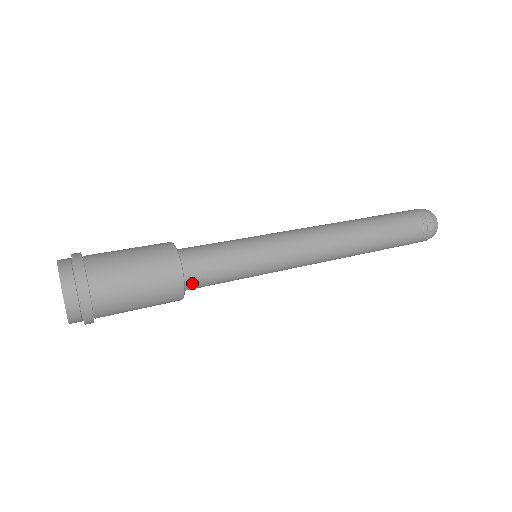
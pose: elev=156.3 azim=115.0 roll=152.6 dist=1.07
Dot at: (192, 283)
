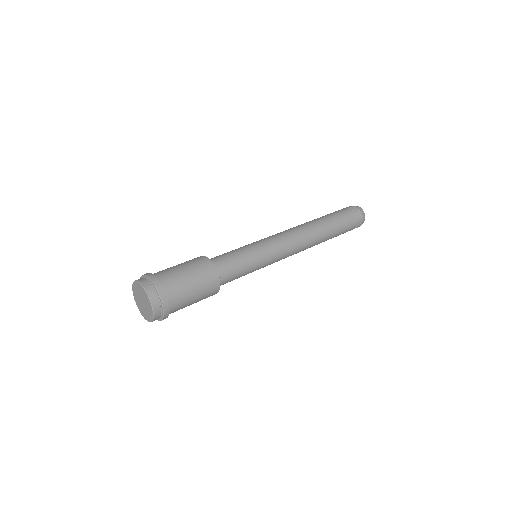
Dot at: occluded
